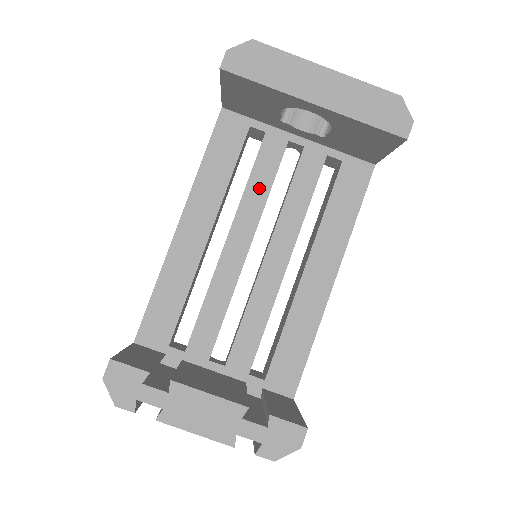
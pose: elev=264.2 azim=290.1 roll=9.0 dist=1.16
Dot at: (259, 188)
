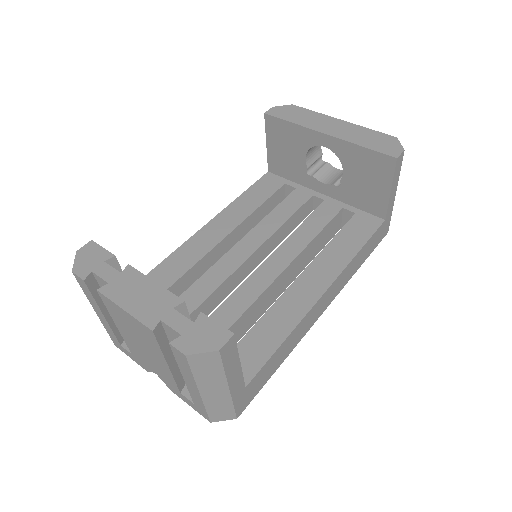
Dot at: (278, 218)
